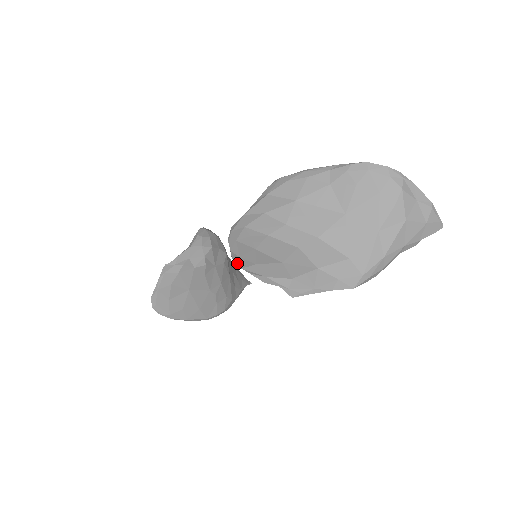
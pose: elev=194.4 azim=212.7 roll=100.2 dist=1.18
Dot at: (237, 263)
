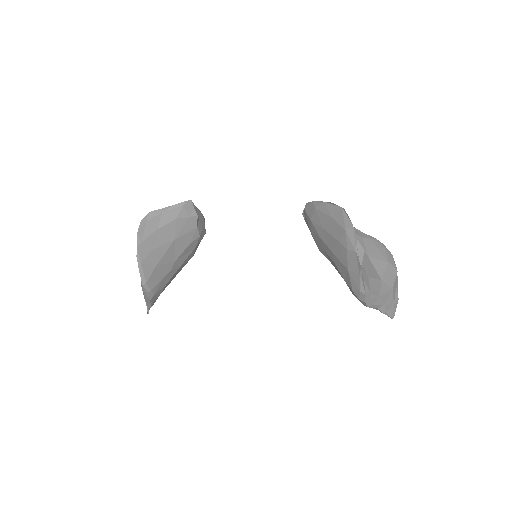
Dot at: (339, 206)
